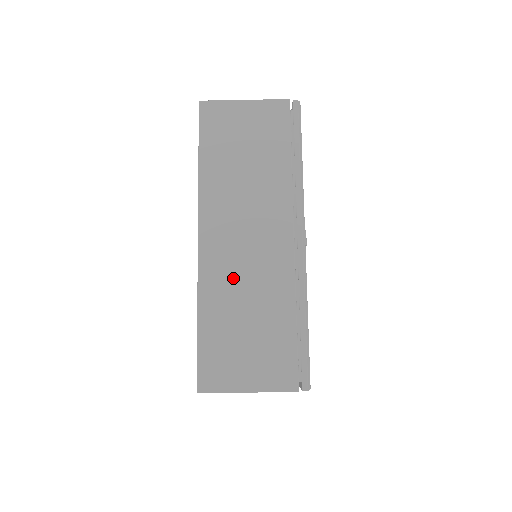
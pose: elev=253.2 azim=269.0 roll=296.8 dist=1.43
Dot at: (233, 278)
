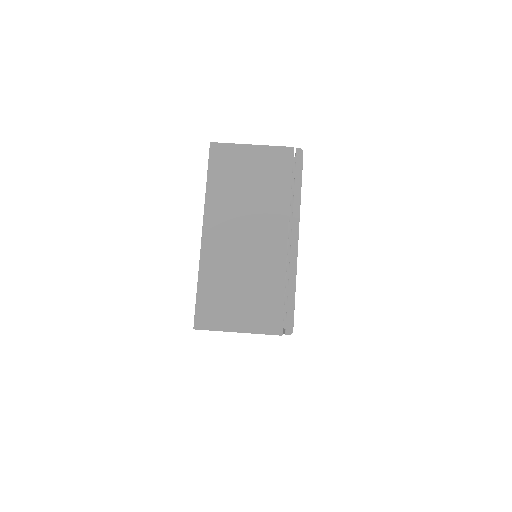
Dot at: occluded
